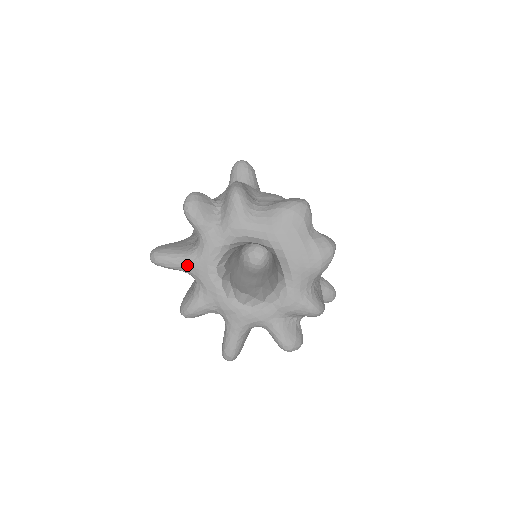
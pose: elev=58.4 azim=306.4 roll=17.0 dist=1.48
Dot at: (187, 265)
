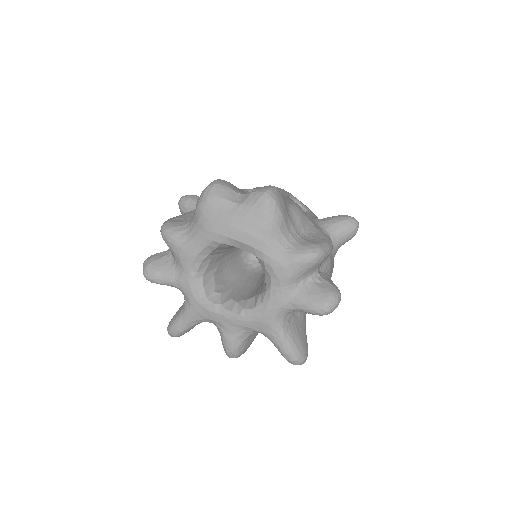
Dot at: (190, 317)
